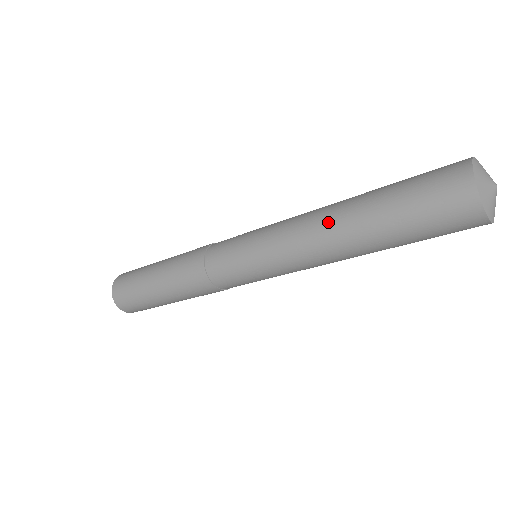
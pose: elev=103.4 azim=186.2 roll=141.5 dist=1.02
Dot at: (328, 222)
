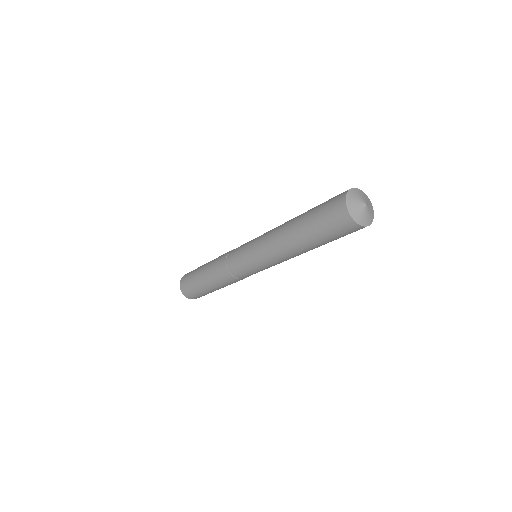
Dot at: (285, 224)
